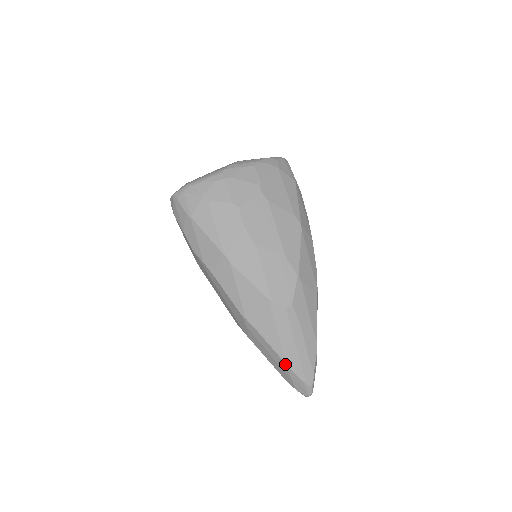
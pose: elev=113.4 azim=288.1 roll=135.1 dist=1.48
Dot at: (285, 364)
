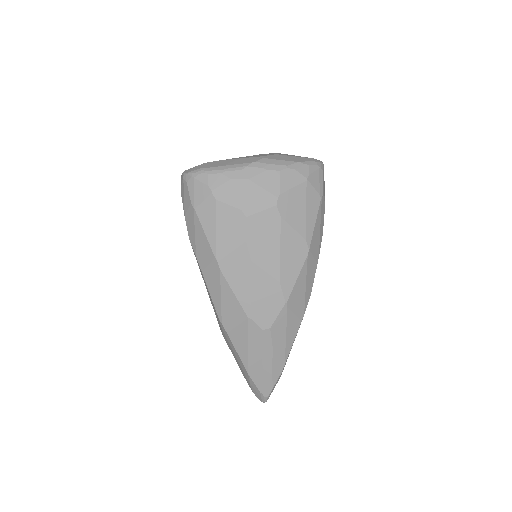
Dot at: (247, 373)
